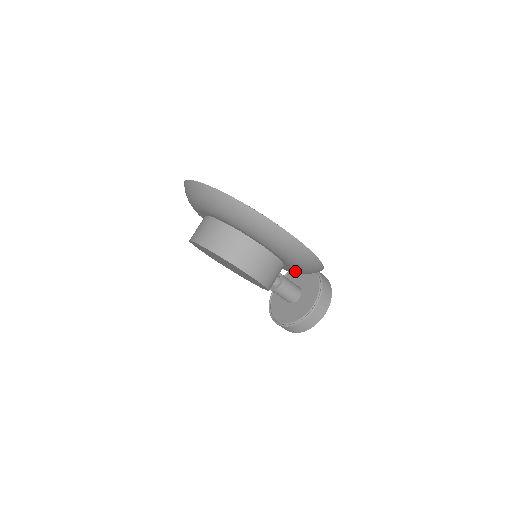
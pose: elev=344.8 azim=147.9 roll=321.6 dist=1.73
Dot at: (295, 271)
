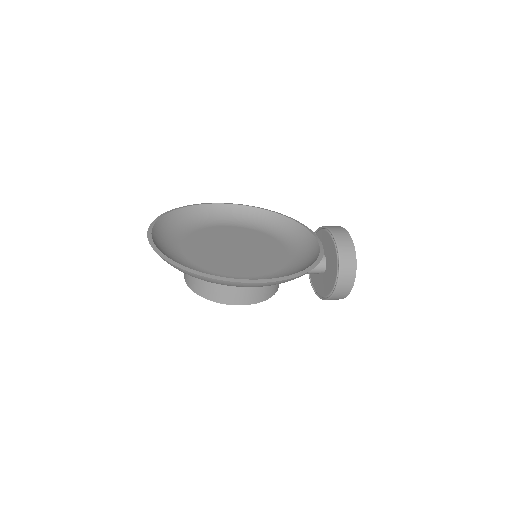
Dot at: occluded
